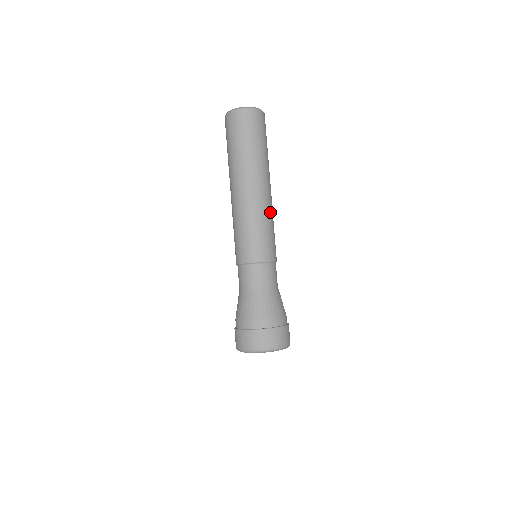
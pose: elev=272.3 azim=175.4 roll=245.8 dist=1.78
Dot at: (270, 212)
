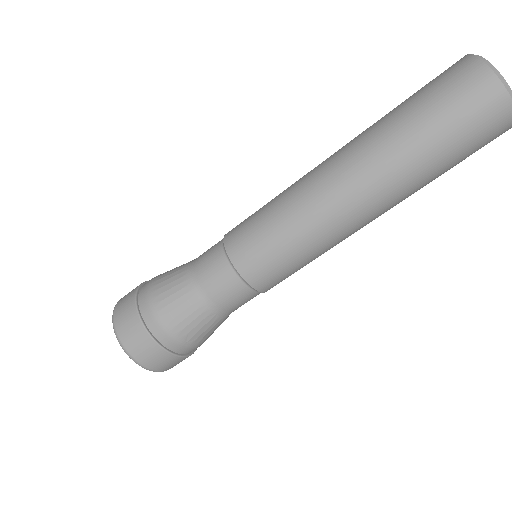
Dot at: occluded
